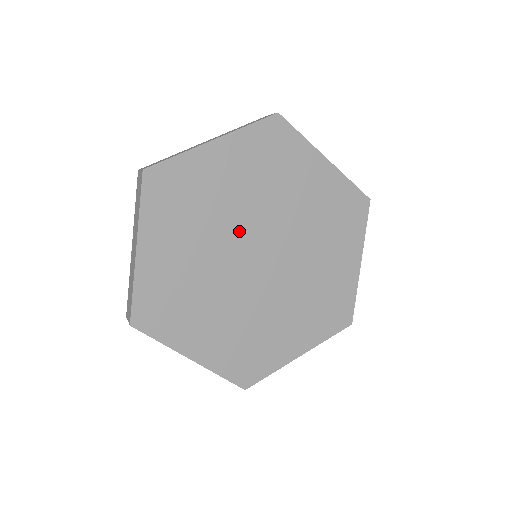
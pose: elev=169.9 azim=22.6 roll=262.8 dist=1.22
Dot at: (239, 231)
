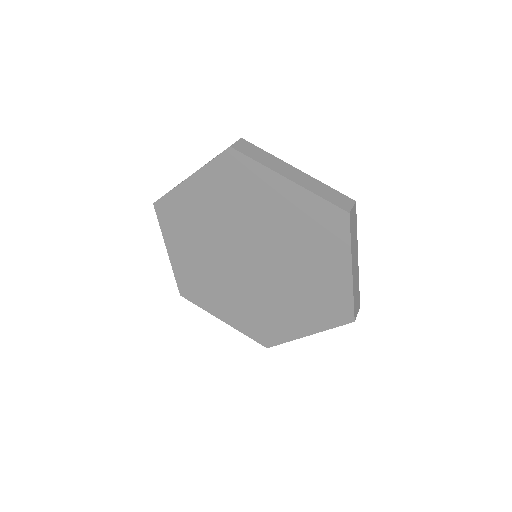
Dot at: (228, 242)
